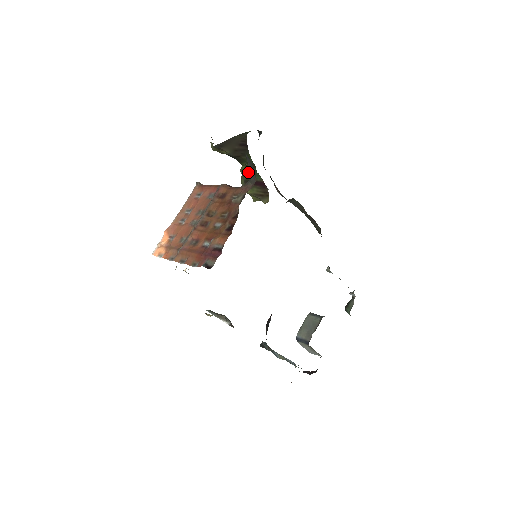
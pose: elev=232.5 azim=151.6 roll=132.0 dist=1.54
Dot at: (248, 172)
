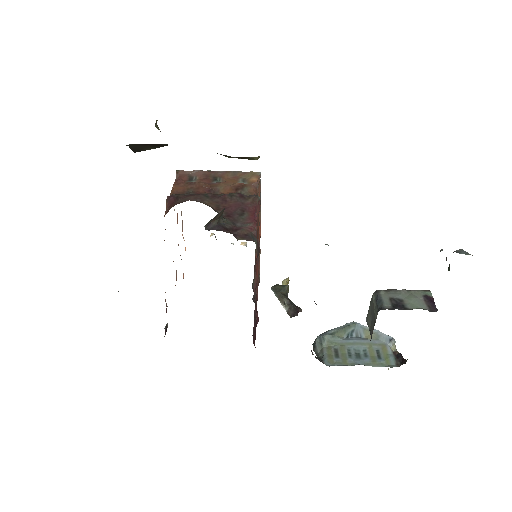
Dot at: occluded
